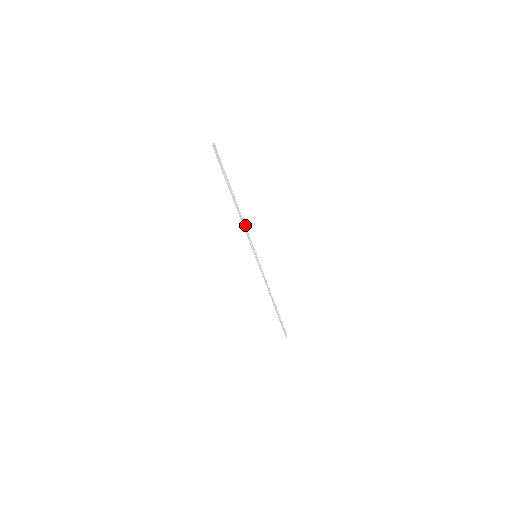
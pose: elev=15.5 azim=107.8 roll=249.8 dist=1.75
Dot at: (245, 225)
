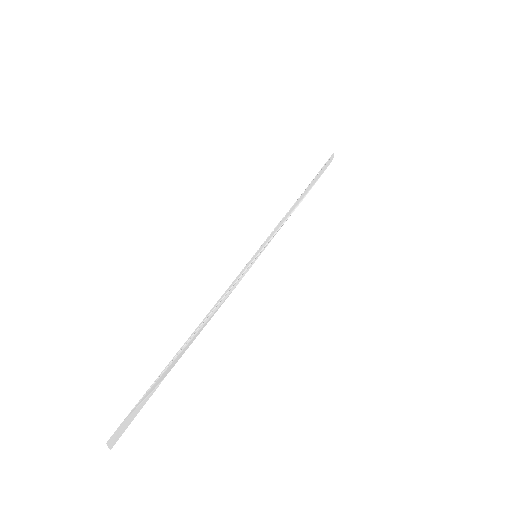
Dot at: (222, 295)
